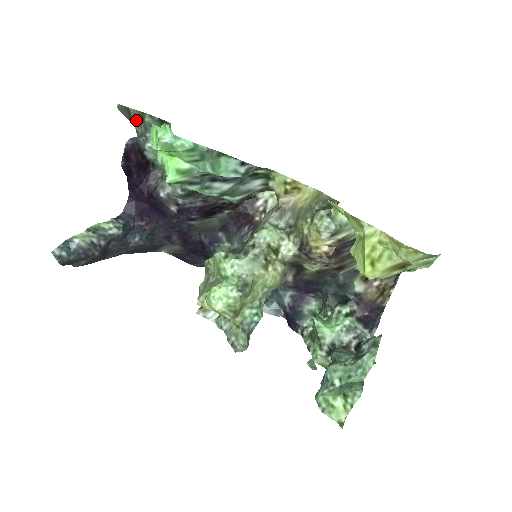
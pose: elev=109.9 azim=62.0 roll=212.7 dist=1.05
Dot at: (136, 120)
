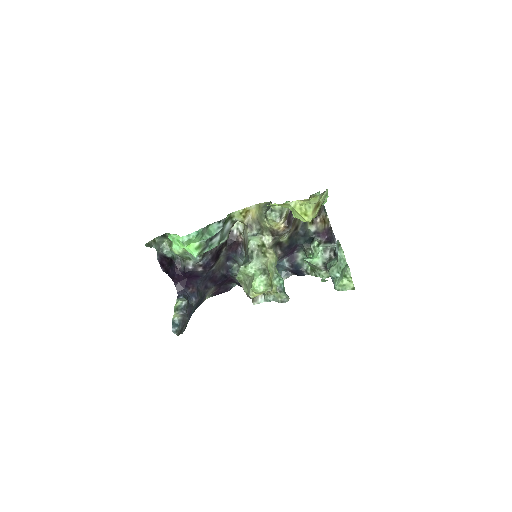
Dot at: (153, 245)
